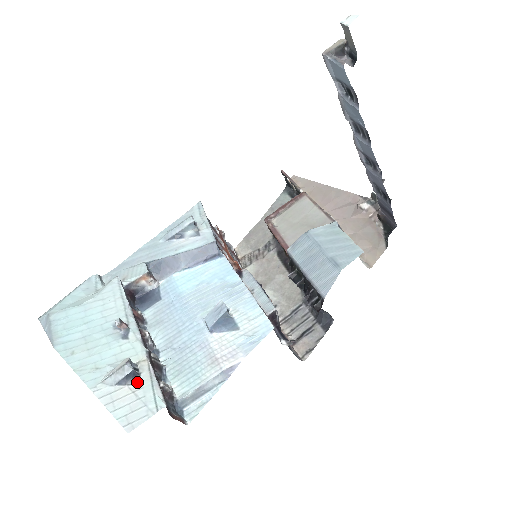
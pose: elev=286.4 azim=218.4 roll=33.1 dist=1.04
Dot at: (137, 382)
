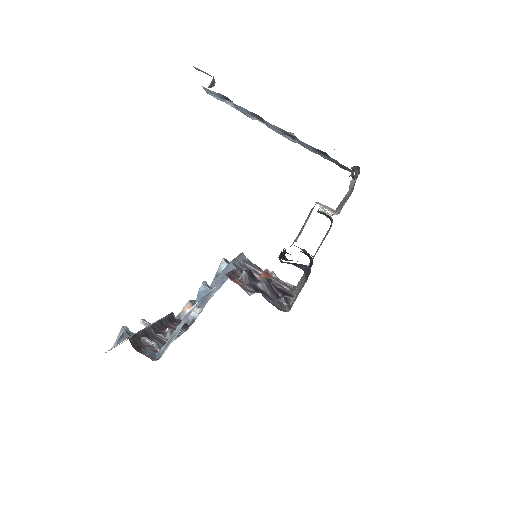
Dot at: occluded
